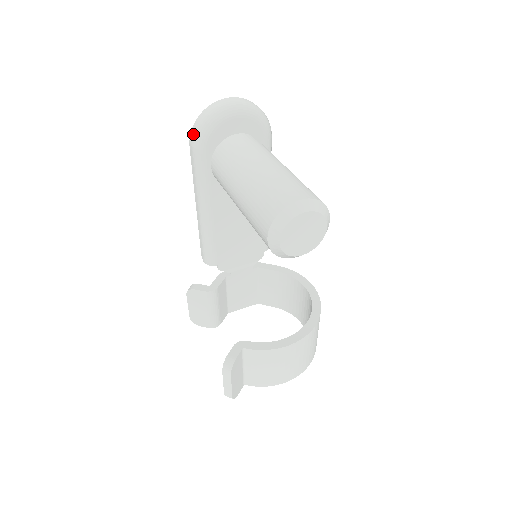
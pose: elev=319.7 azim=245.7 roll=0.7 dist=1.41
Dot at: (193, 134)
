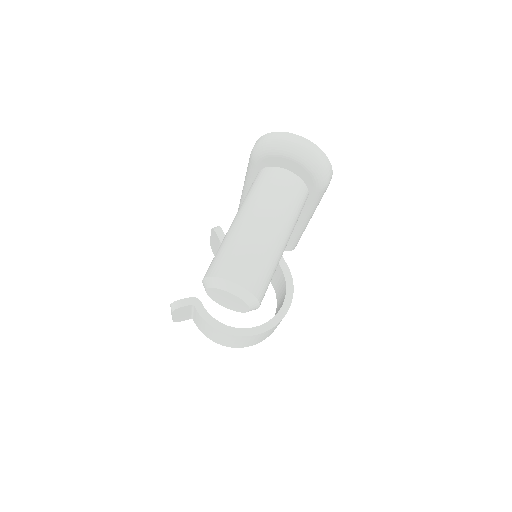
Dot at: (256, 143)
